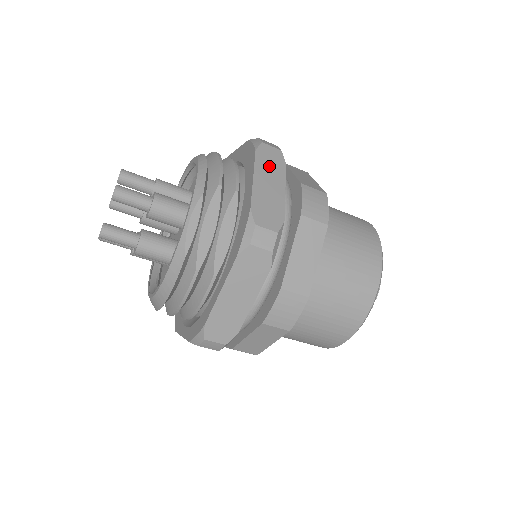
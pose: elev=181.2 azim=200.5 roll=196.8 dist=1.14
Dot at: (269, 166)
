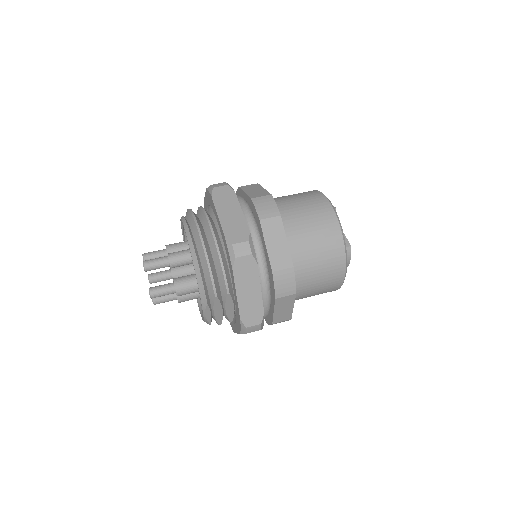
Dot at: (245, 277)
